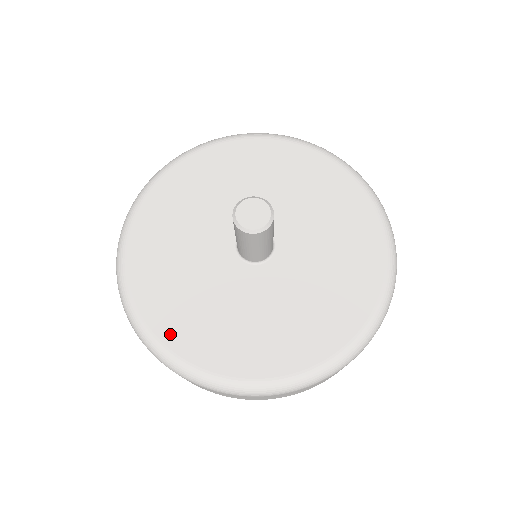
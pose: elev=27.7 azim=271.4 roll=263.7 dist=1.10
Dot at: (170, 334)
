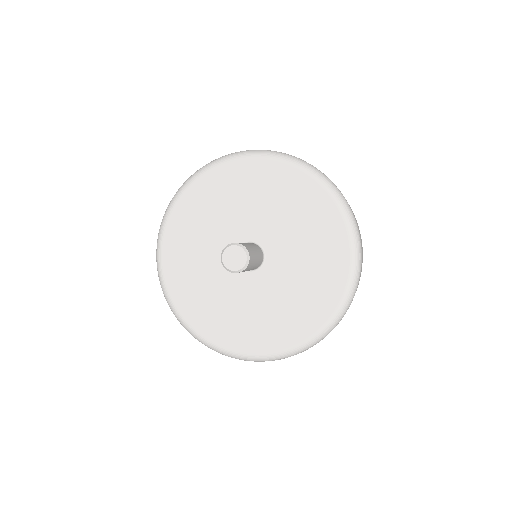
Dot at: (202, 326)
